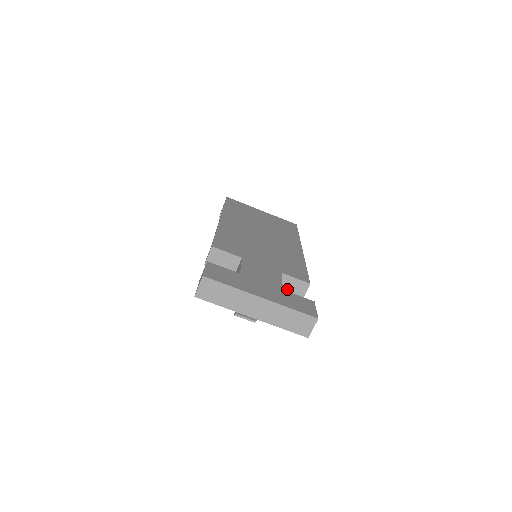
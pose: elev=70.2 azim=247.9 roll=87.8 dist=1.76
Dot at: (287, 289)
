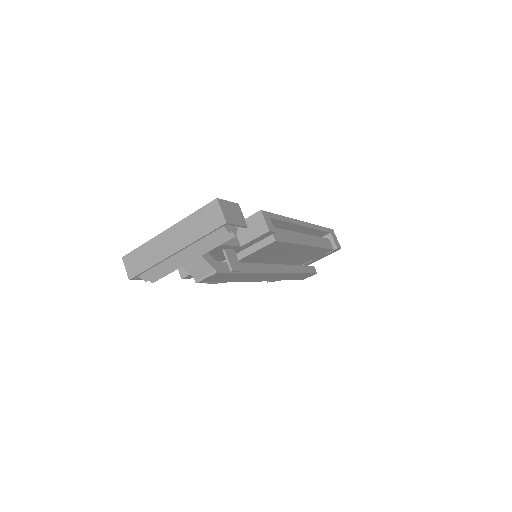
Dot at: (249, 234)
